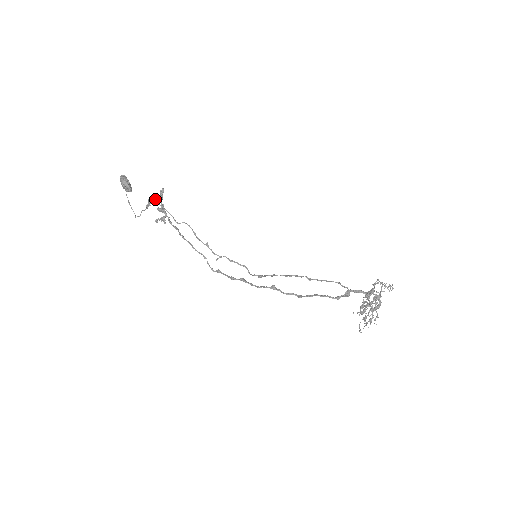
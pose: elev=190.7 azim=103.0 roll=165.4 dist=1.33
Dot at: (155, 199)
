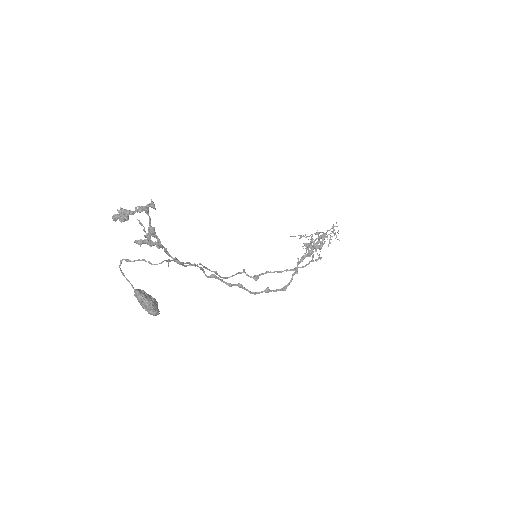
Dot at: occluded
